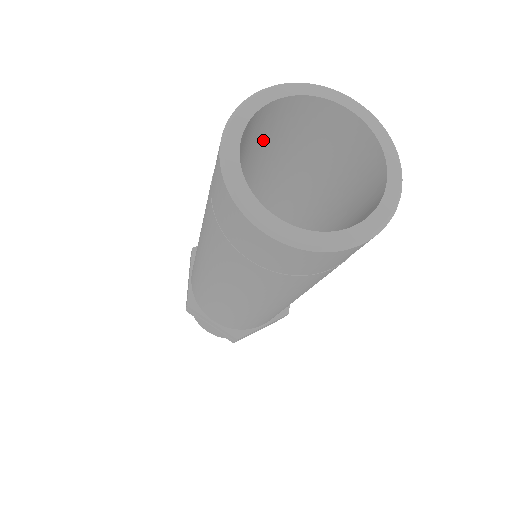
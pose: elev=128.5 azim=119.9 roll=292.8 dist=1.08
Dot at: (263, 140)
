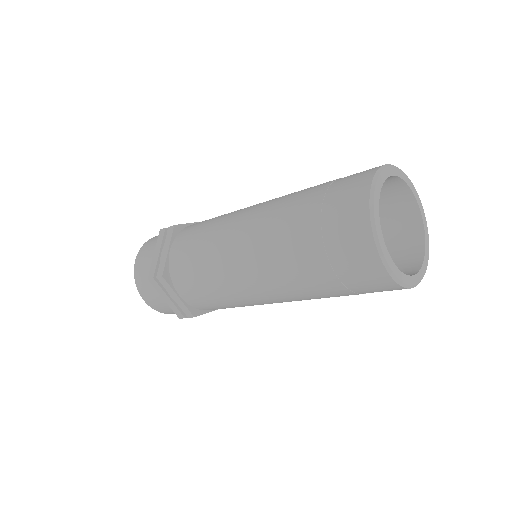
Dot at: occluded
